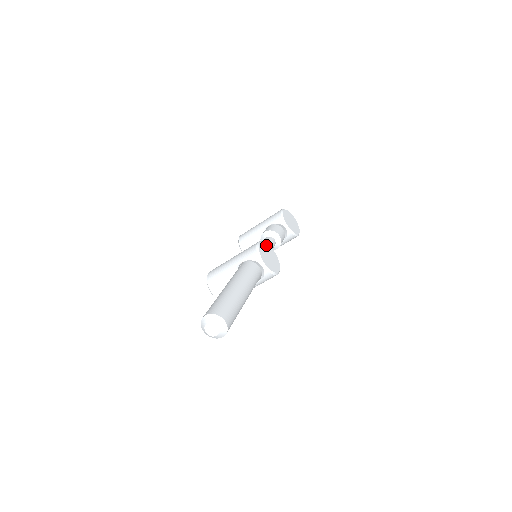
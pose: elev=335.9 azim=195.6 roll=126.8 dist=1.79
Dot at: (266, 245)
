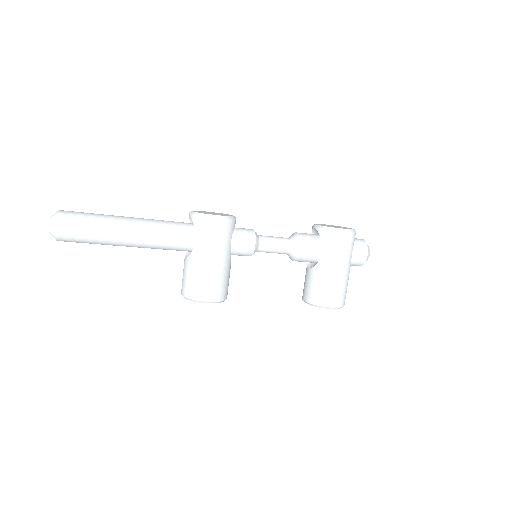
Dot at: occluded
